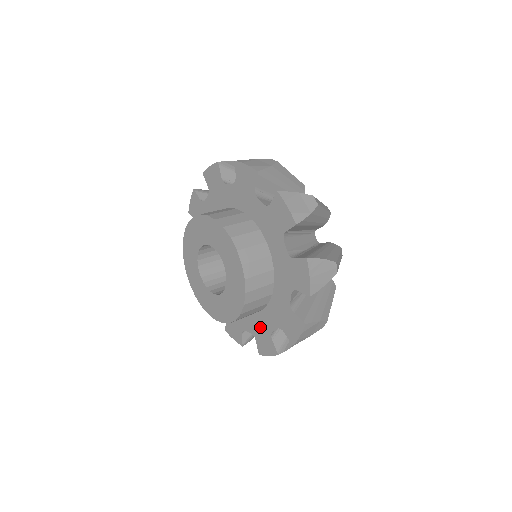
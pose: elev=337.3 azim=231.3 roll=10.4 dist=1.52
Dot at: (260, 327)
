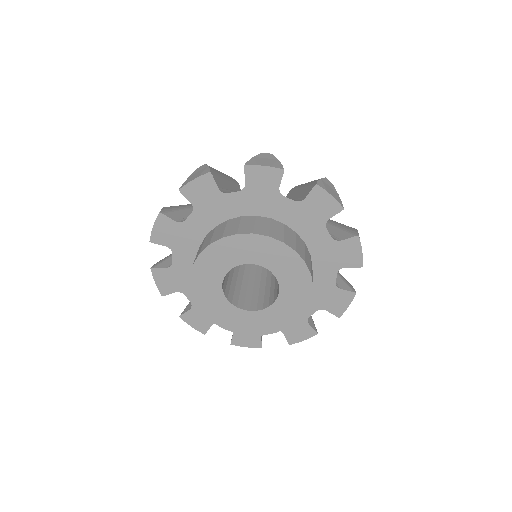
Dot at: occluded
